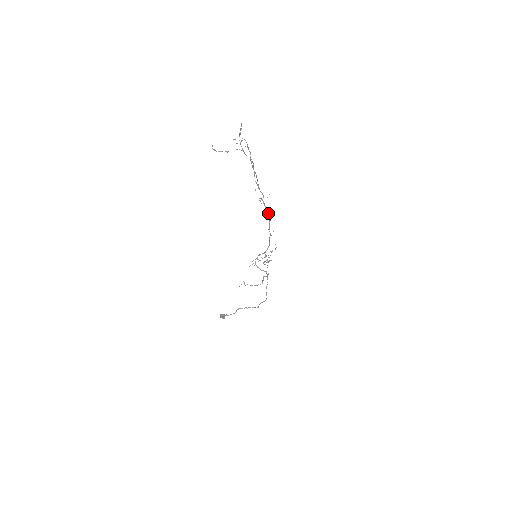
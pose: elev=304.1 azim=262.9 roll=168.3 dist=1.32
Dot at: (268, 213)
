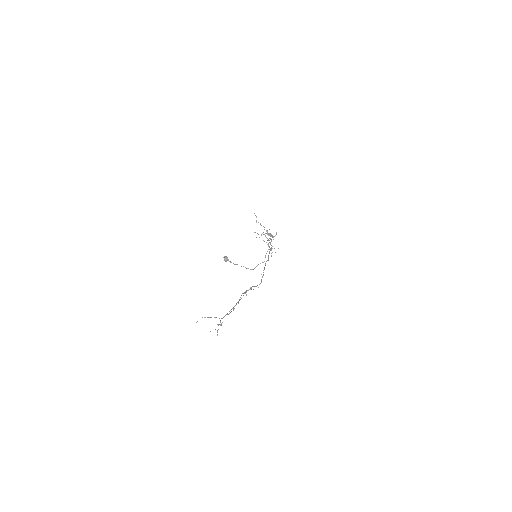
Dot at: (257, 285)
